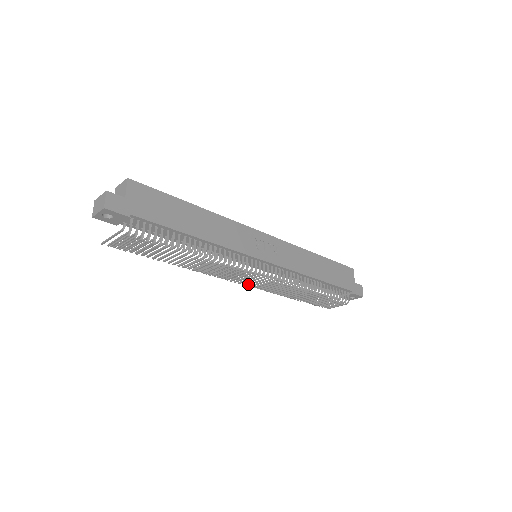
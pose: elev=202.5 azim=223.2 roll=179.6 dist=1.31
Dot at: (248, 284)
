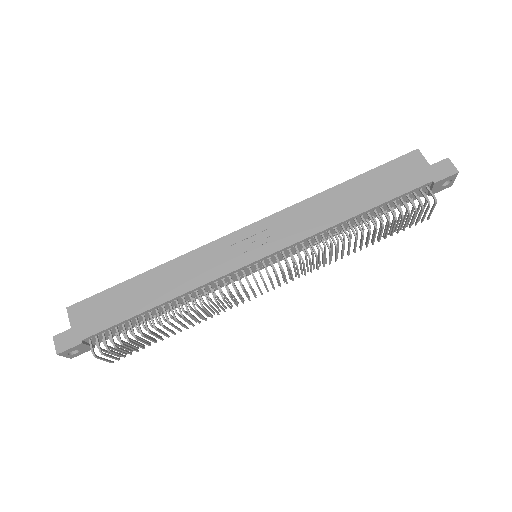
Dot at: (279, 285)
